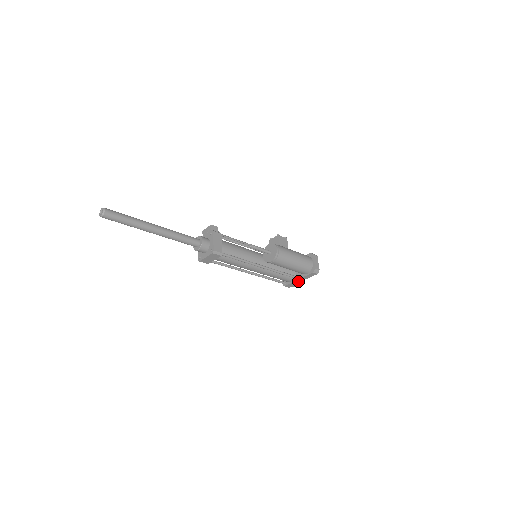
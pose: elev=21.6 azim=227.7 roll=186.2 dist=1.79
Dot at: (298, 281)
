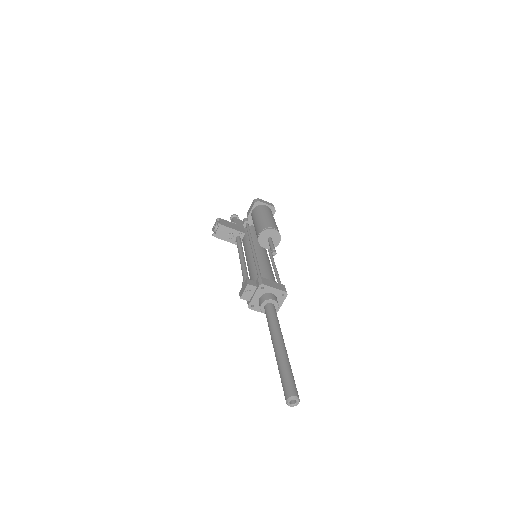
Dot at: occluded
